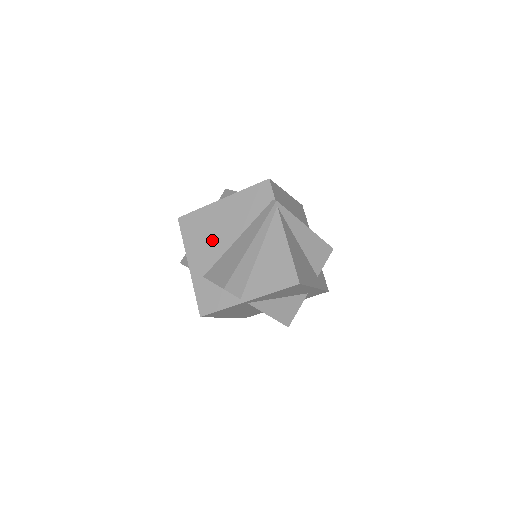
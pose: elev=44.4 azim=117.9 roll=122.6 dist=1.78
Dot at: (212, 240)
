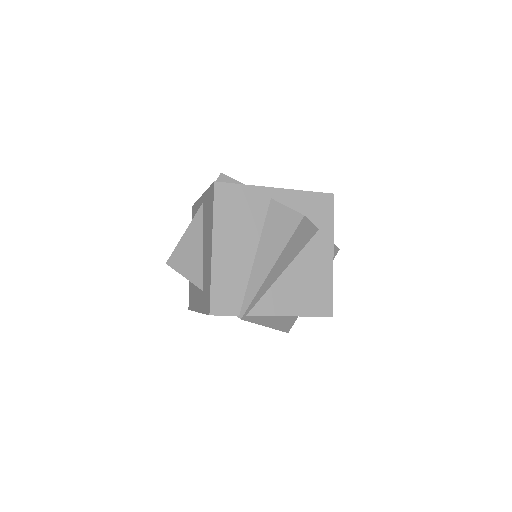
Dot at: occluded
